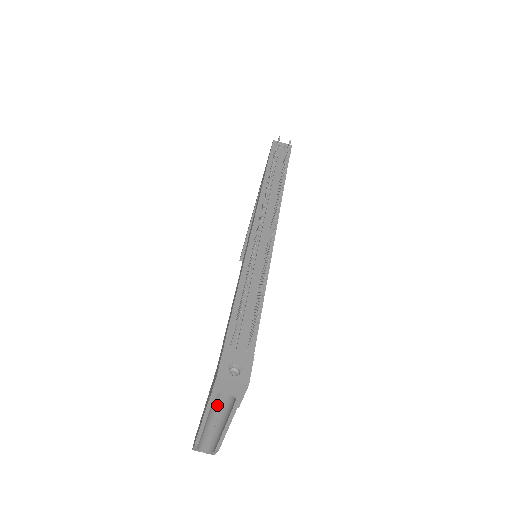
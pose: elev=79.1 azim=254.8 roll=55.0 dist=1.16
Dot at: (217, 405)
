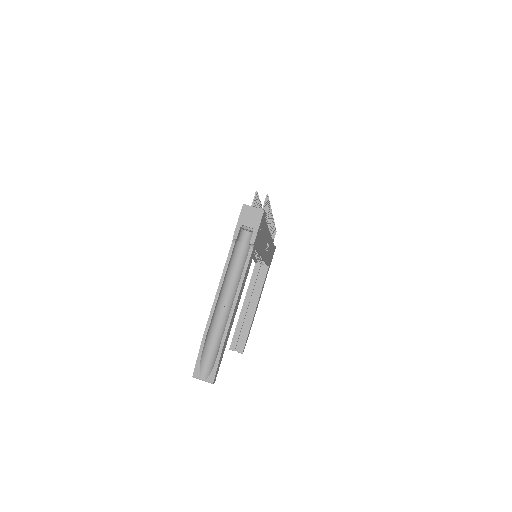
Dot at: (232, 277)
